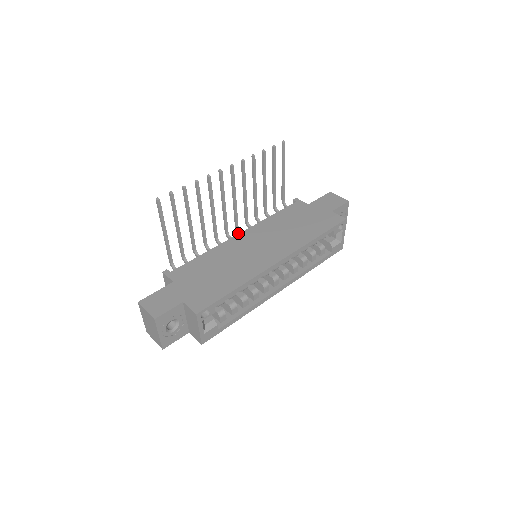
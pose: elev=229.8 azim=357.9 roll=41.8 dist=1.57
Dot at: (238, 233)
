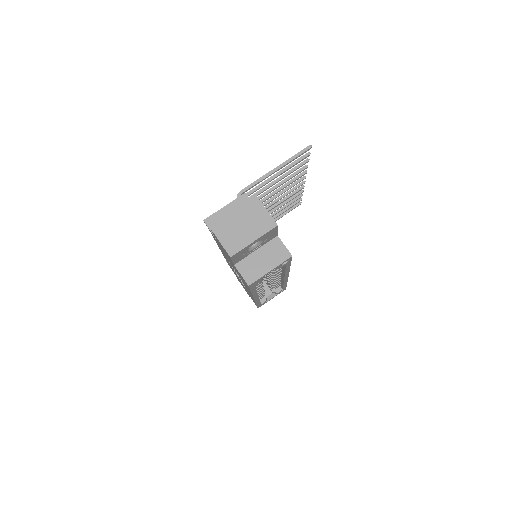
Dot at: occluded
